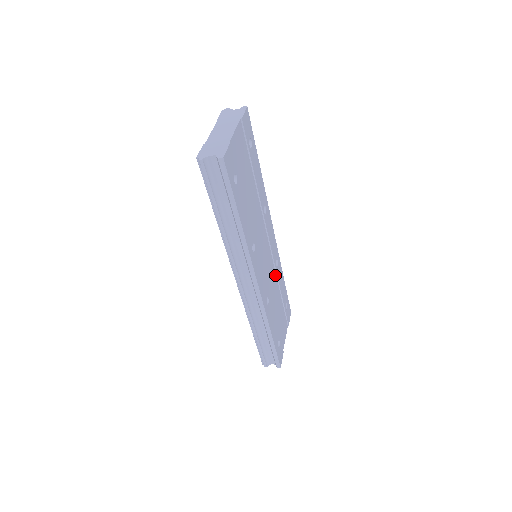
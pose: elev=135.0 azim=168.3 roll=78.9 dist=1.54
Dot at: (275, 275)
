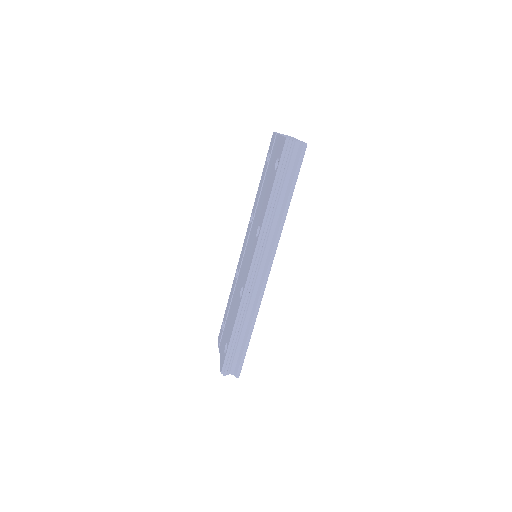
Dot at: occluded
